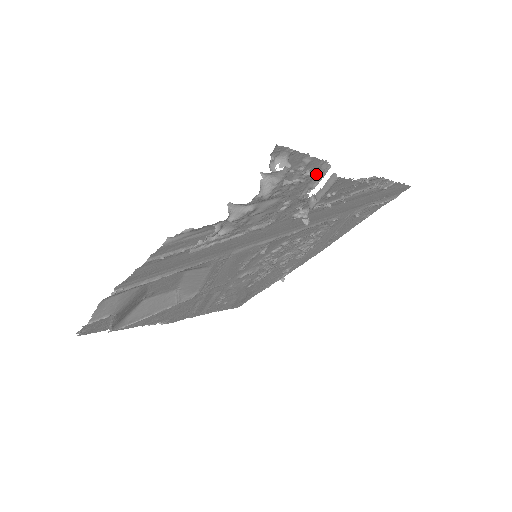
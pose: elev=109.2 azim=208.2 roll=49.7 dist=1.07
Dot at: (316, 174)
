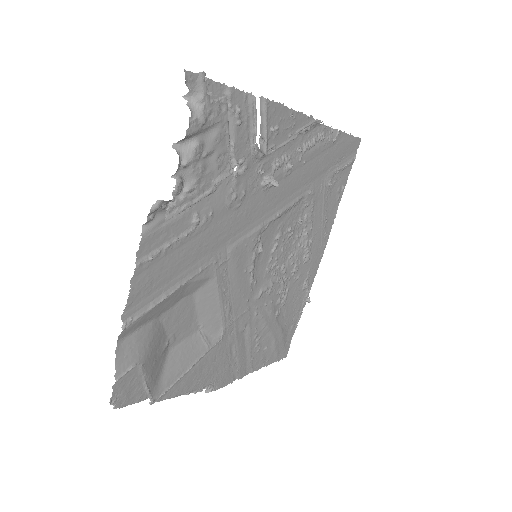
Dot at: (248, 114)
